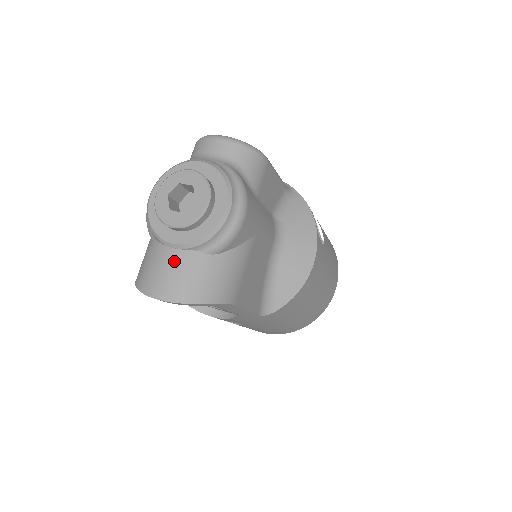
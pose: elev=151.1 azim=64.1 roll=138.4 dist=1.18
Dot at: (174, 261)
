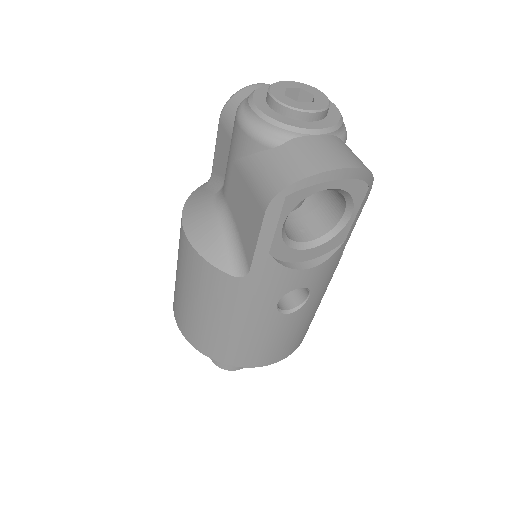
Dot at: (330, 142)
